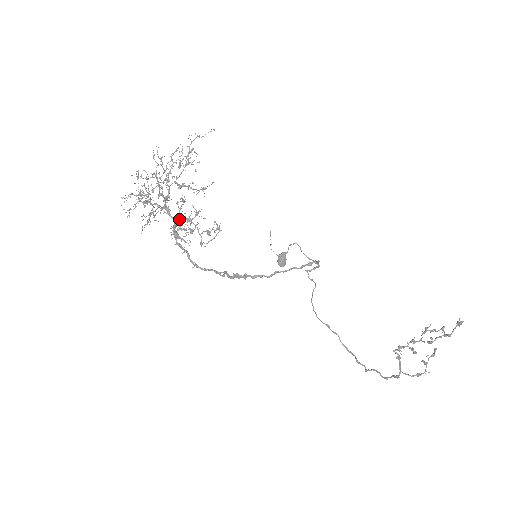
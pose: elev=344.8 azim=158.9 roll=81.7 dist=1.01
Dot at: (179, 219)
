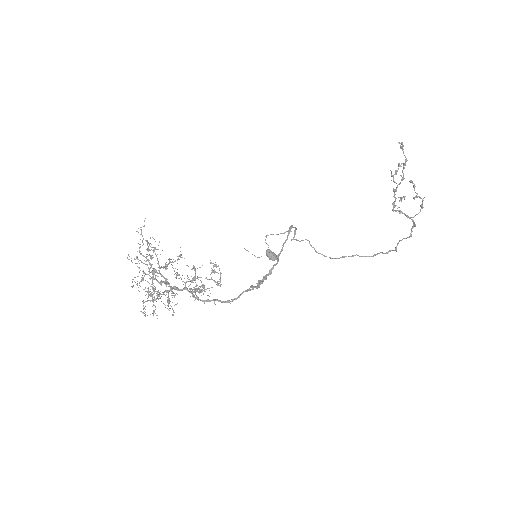
Dot at: occluded
